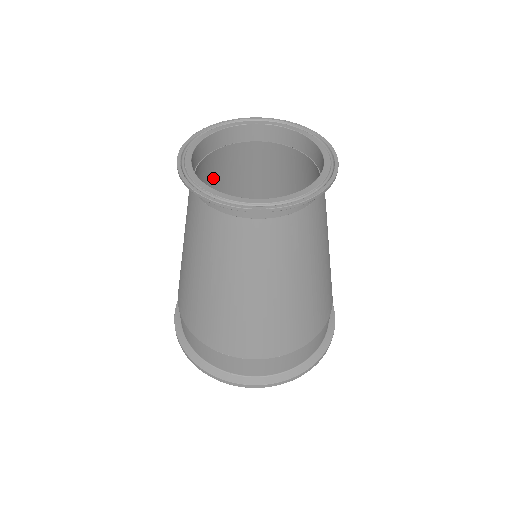
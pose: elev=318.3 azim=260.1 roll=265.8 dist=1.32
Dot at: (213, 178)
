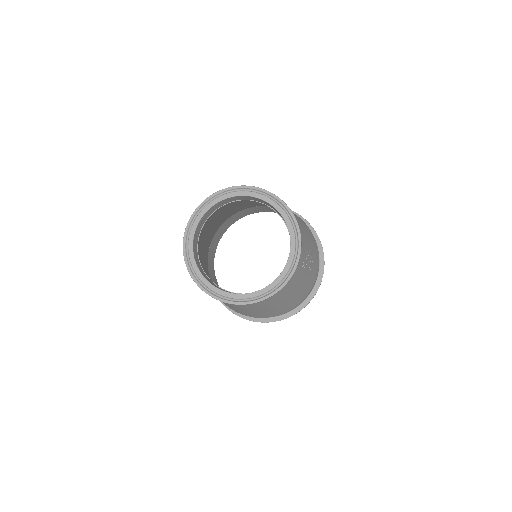
Dot at: (227, 207)
